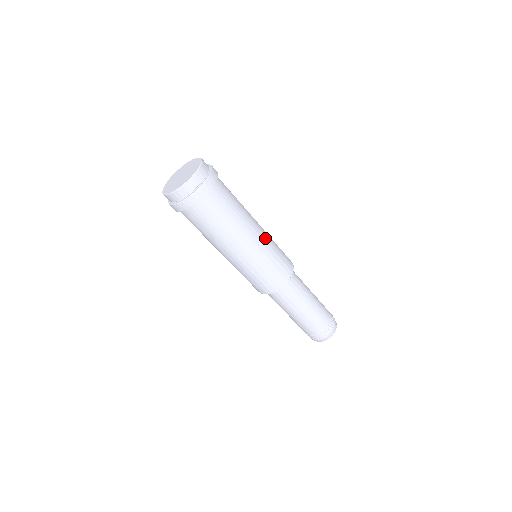
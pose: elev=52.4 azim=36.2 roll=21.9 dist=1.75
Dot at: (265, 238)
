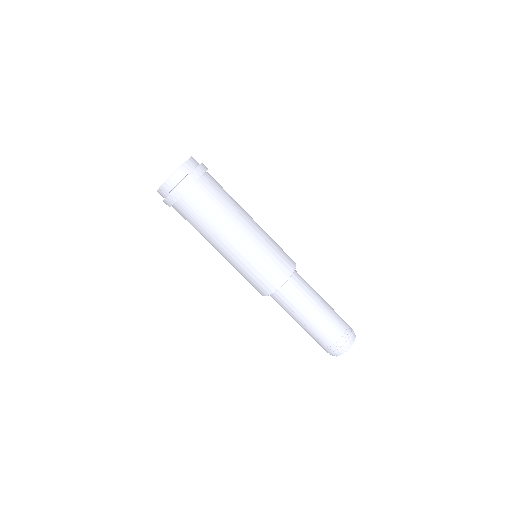
Dot at: (255, 240)
